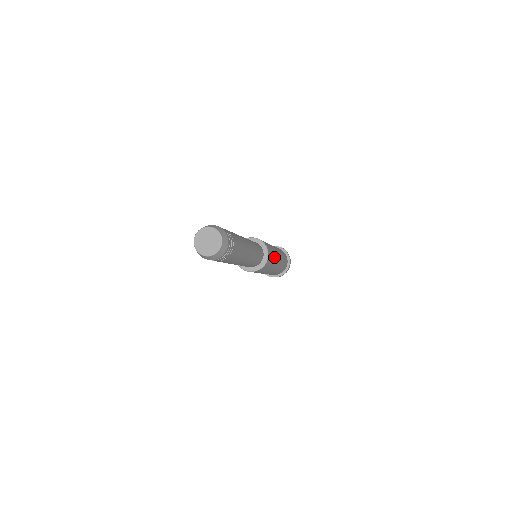
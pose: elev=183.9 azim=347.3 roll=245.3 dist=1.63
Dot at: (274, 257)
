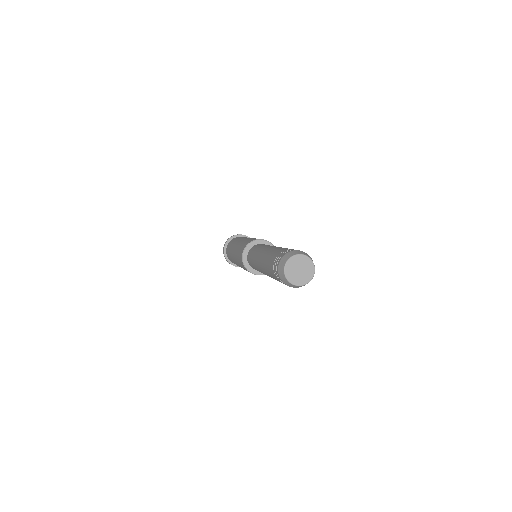
Dot at: occluded
